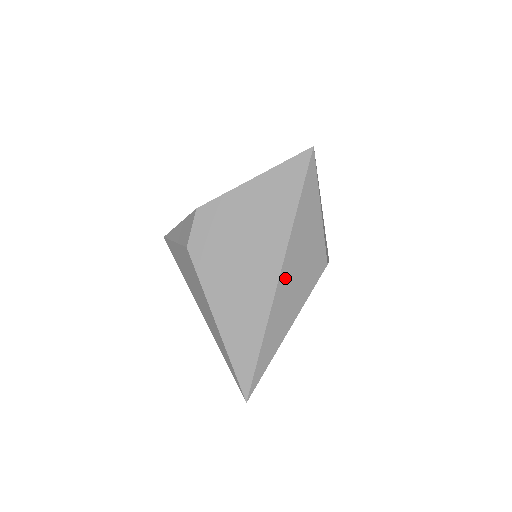
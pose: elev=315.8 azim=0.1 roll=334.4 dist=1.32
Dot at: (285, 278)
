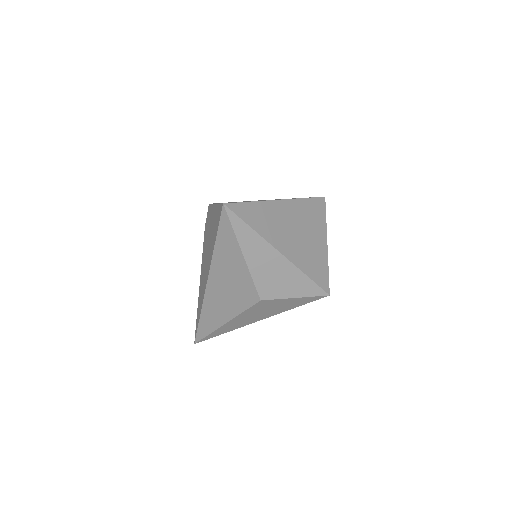
Dot at: (212, 290)
